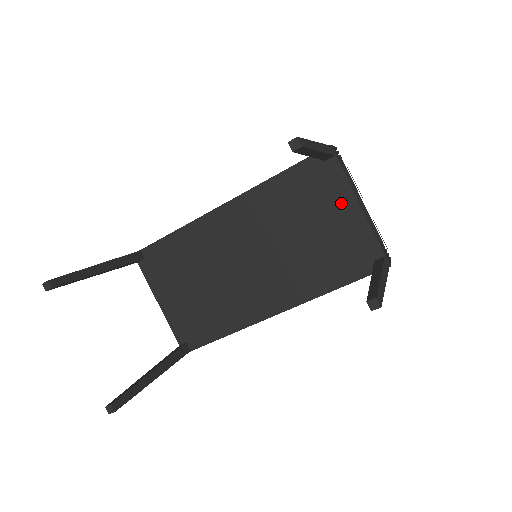
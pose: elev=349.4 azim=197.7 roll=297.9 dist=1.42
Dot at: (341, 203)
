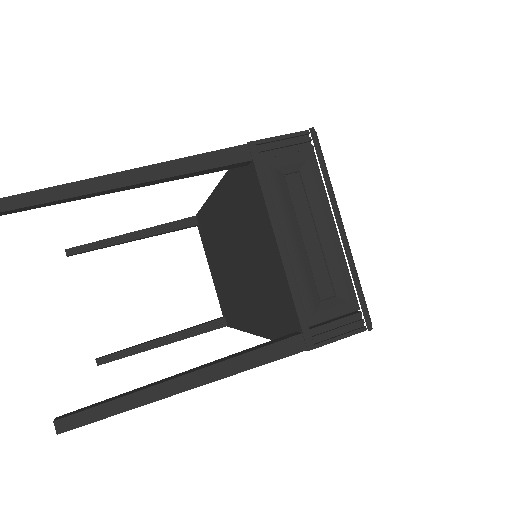
Dot at: (265, 232)
